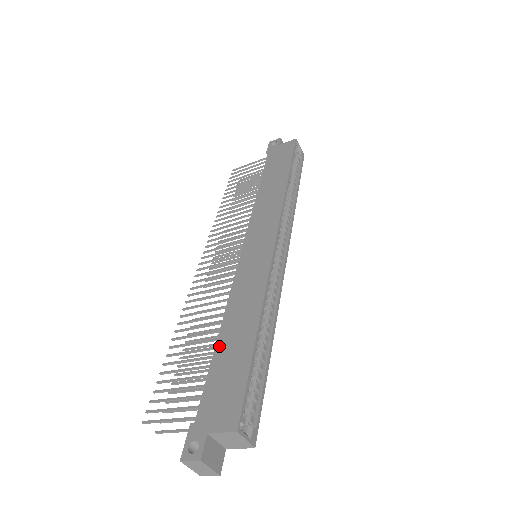
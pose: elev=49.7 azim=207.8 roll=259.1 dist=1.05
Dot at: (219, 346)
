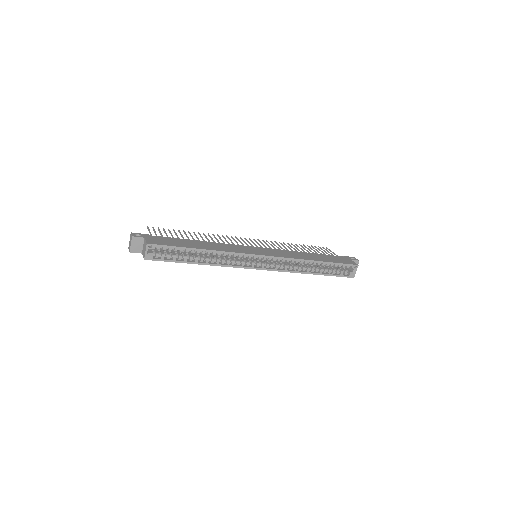
Dot at: (190, 240)
